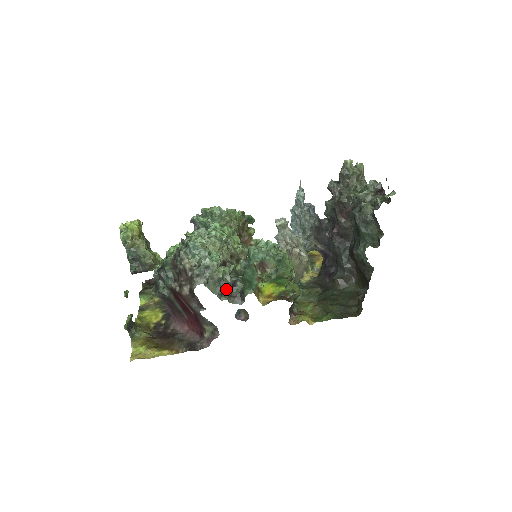
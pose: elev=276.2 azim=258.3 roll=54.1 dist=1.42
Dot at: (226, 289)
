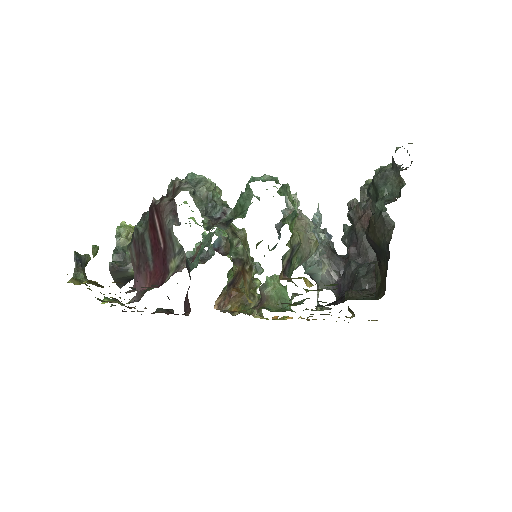
Dot at: (212, 216)
